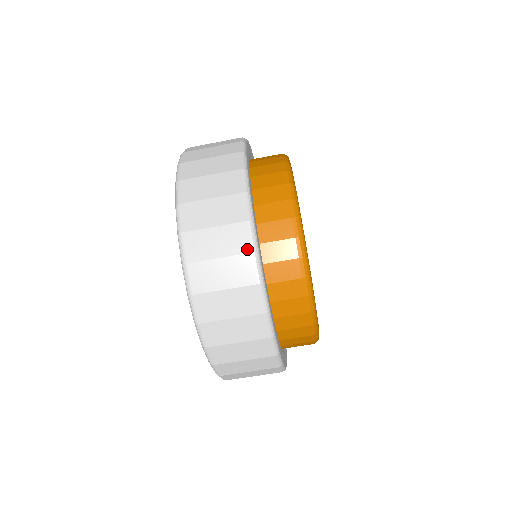
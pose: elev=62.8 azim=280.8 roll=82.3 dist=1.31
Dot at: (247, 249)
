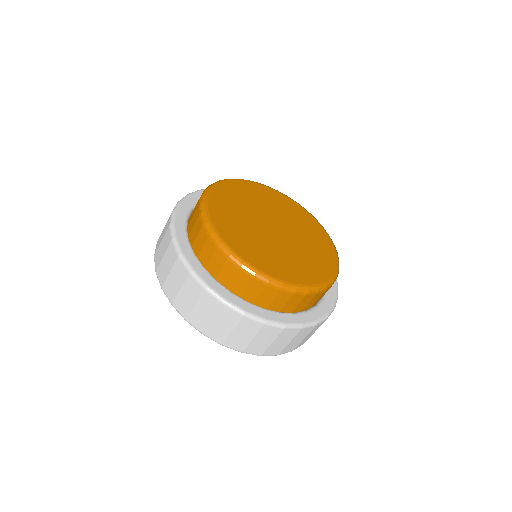
Dot at: (219, 305)
